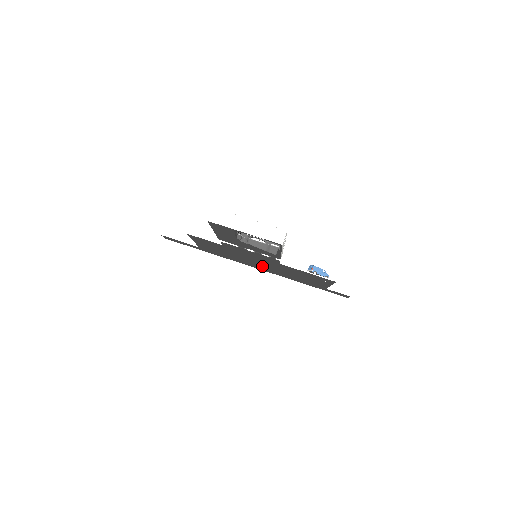
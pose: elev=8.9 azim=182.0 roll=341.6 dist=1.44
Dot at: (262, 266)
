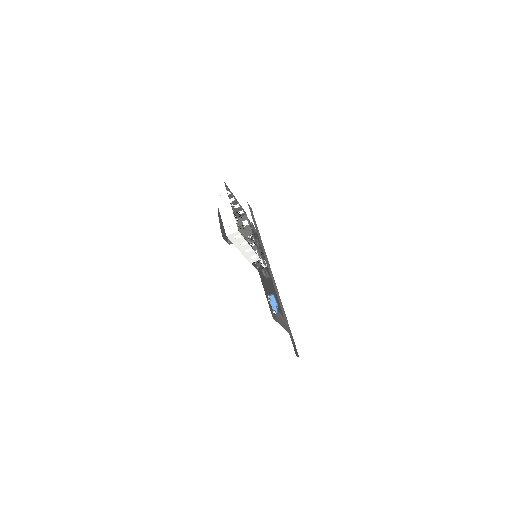
Dot at: occluded
